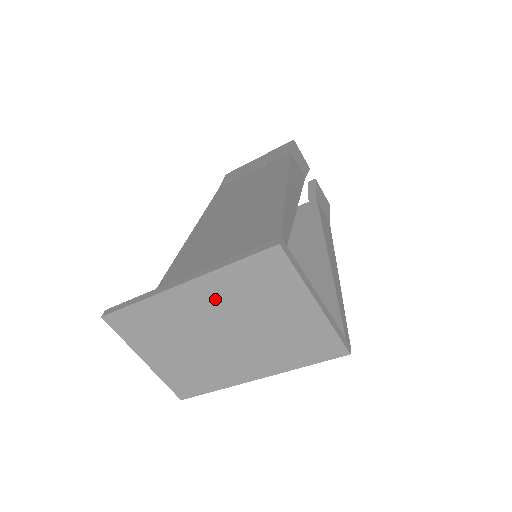
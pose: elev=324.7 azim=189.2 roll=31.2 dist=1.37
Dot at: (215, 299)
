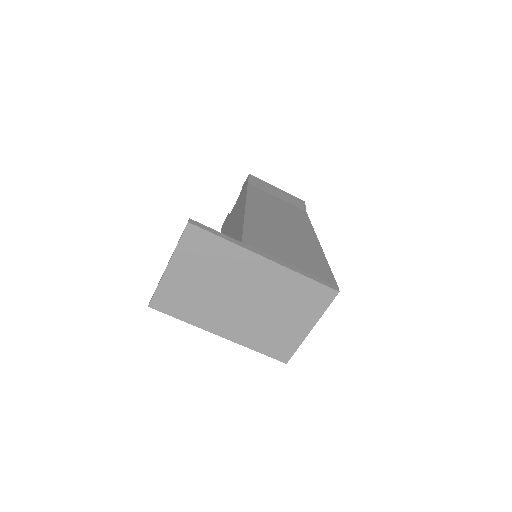
Dot at: (270, 282)
